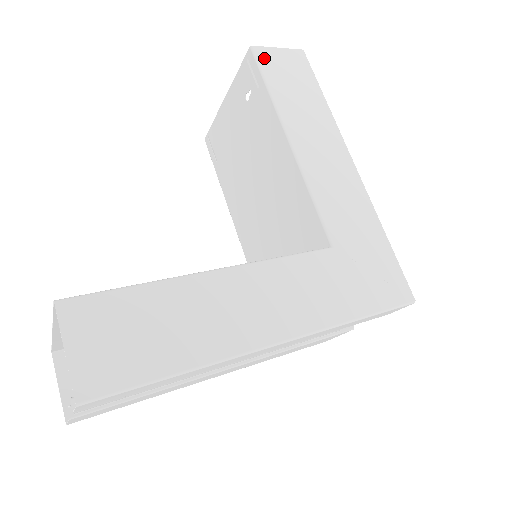
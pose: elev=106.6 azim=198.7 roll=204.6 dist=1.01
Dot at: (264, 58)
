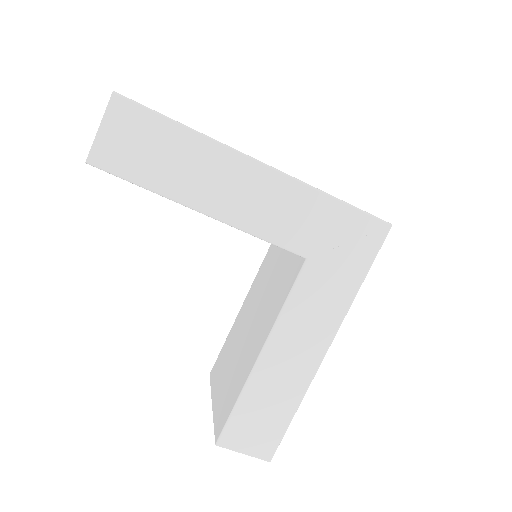
Dot at: (106, 160)
